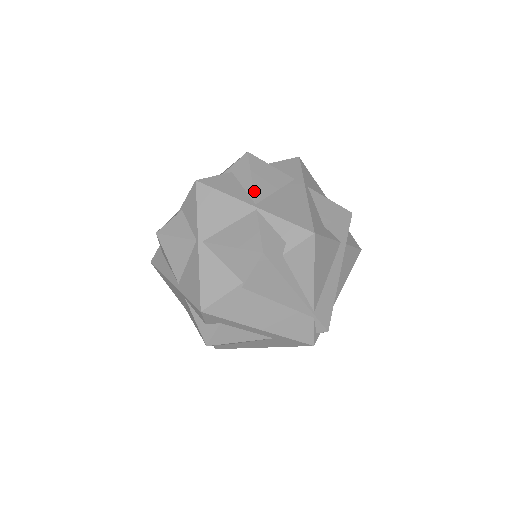
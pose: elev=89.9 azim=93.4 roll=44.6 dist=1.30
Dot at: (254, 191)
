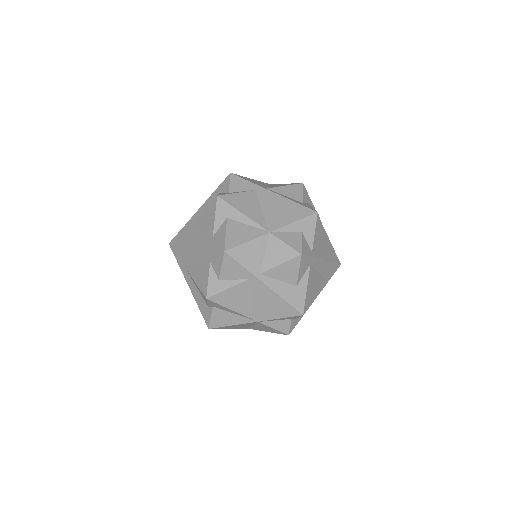
Dot at: (244, 315)
